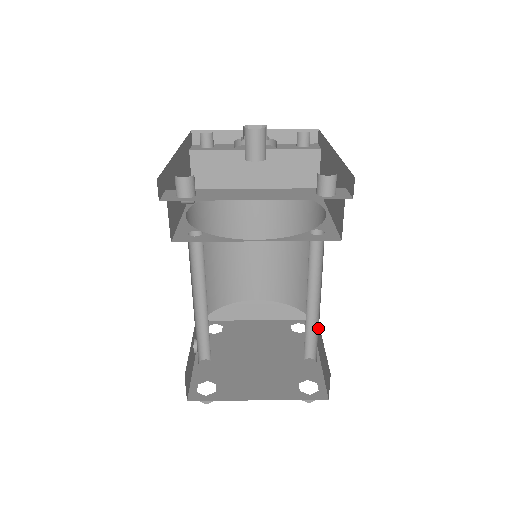
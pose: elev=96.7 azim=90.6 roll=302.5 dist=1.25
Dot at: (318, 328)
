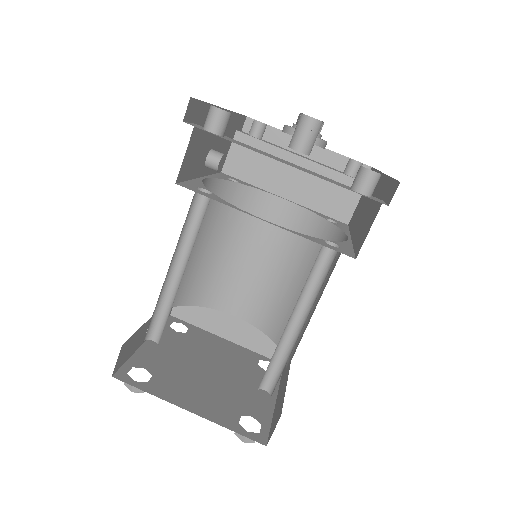
Dot at: occluded
